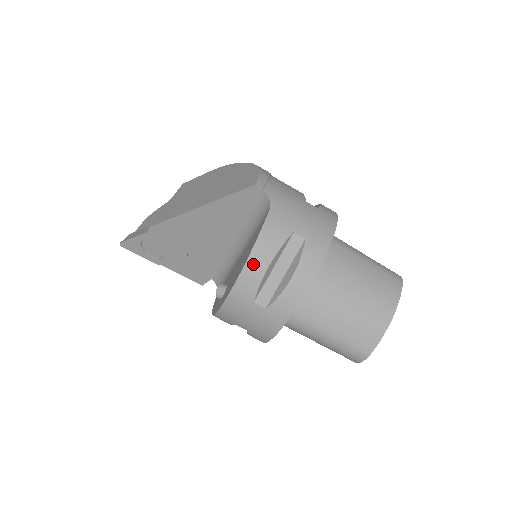
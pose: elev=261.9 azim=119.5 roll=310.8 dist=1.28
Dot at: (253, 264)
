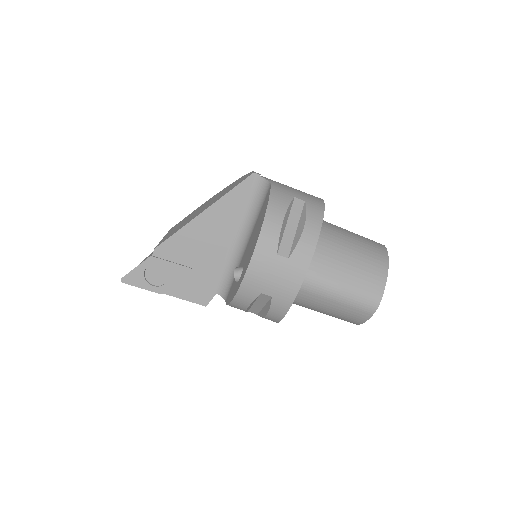
Dot at: (270, 220)
